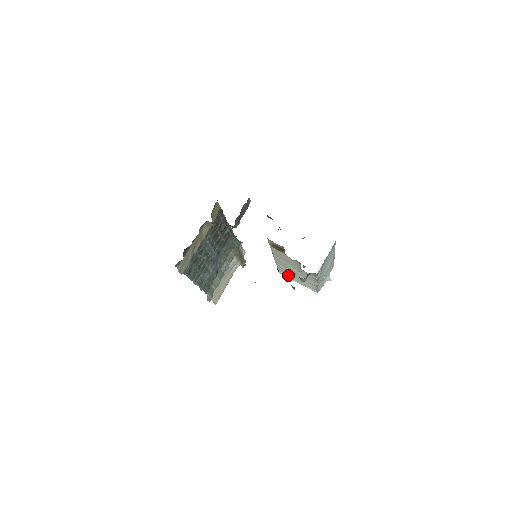
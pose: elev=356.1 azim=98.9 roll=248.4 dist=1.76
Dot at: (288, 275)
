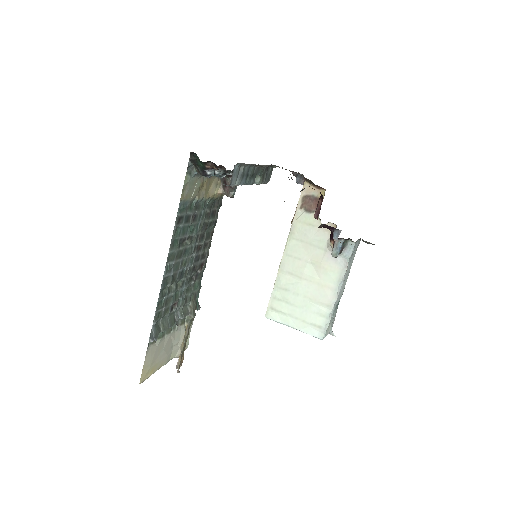
Dot at: (283, 310)
